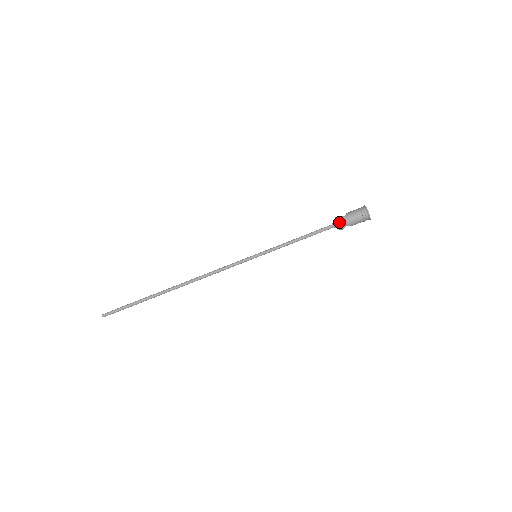
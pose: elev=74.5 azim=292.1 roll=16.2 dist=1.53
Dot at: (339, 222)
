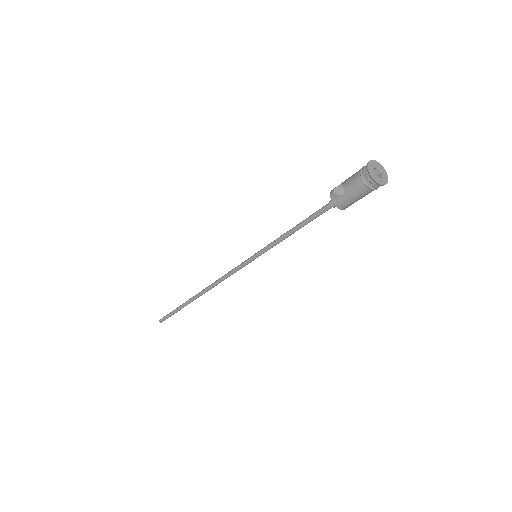
Dot at: (339, 207)
